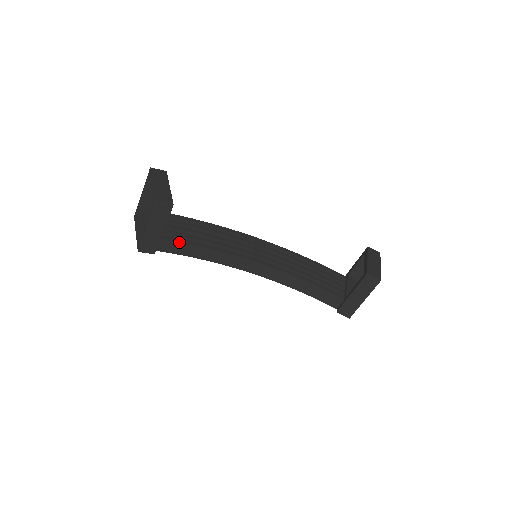
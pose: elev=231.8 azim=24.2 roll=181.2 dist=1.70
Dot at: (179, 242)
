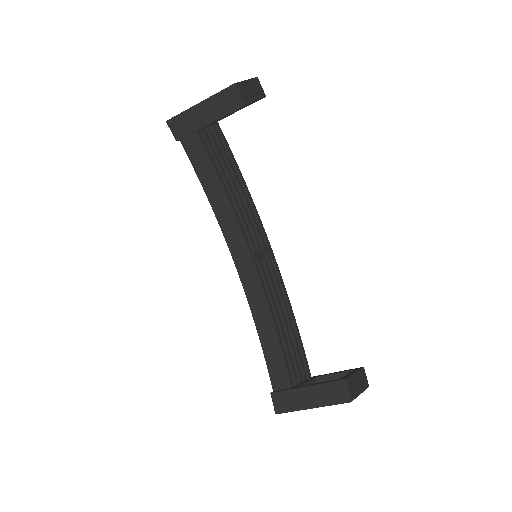
Dot at: (209, 157)
